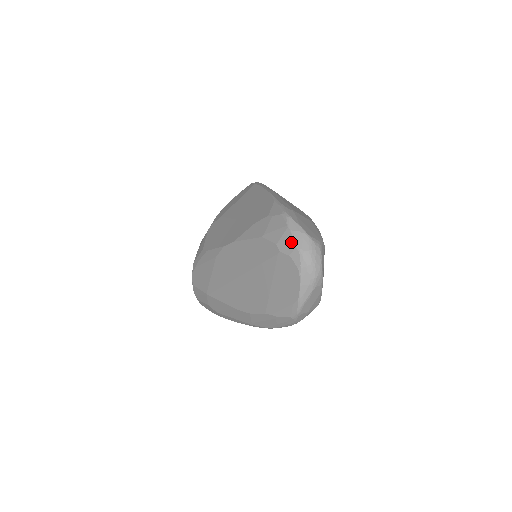
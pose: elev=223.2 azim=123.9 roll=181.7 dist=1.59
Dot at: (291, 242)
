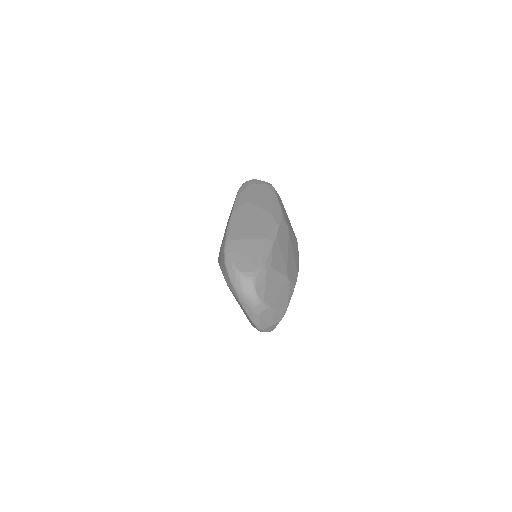
Dot at: (228, 279)
